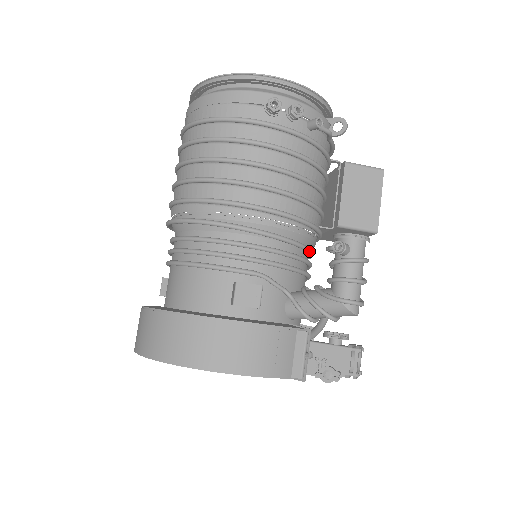
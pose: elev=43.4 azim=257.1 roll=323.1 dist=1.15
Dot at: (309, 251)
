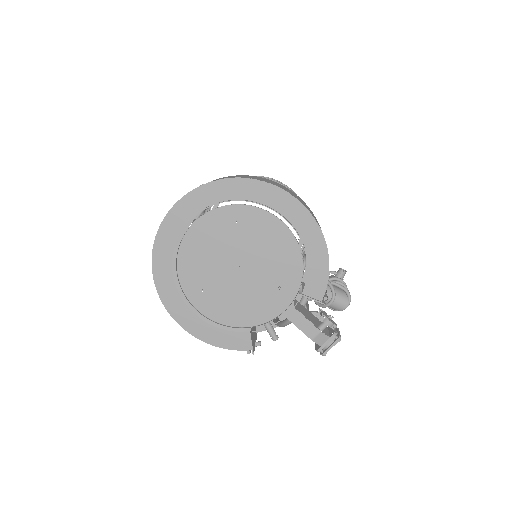
Dot at: occluded
